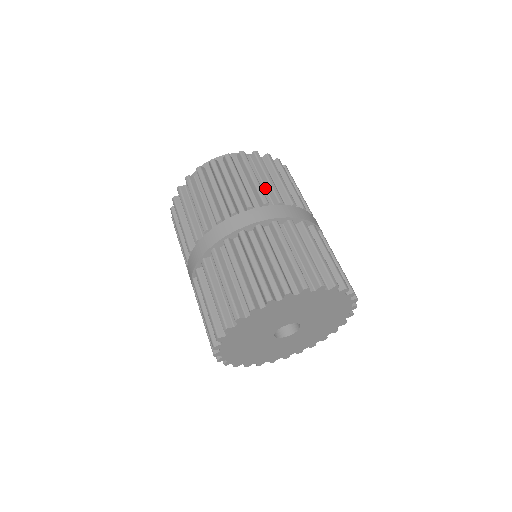
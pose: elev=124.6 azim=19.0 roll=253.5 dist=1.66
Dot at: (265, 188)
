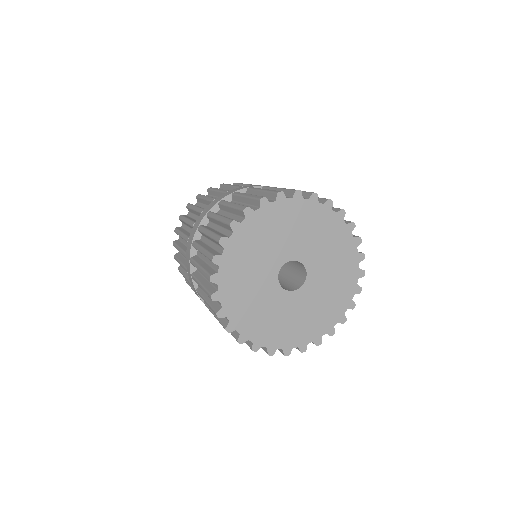
Dot at: occluded
